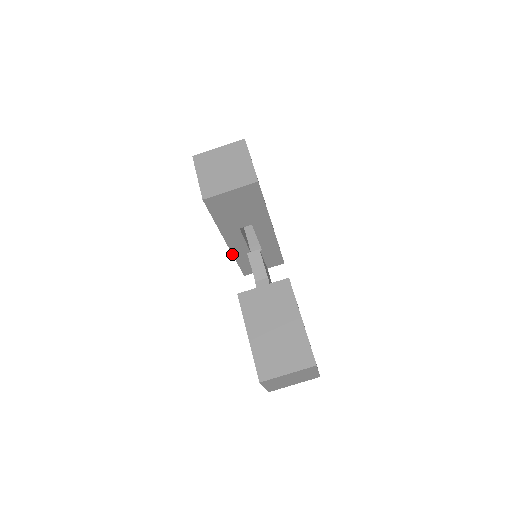
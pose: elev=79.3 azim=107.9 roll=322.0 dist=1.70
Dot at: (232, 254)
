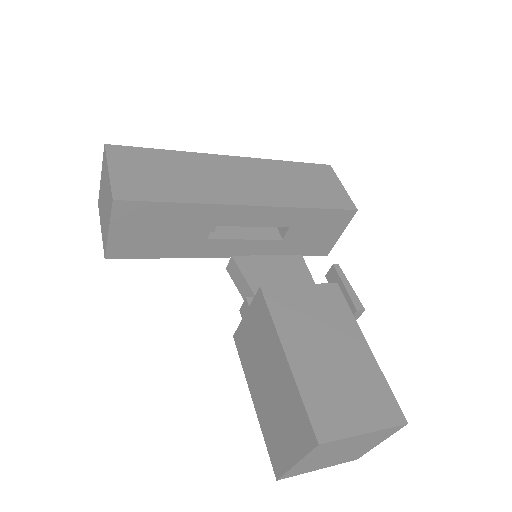
Dot at: occluded
